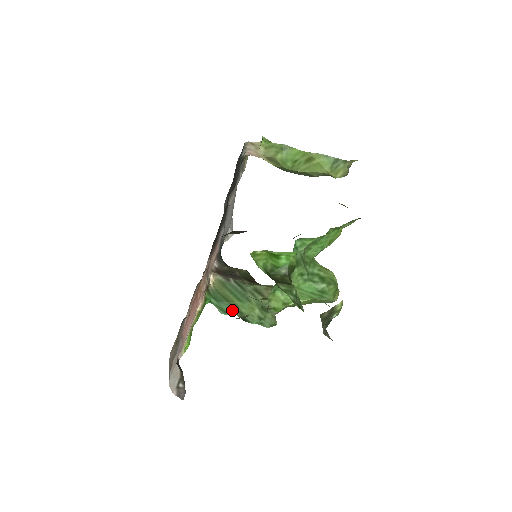
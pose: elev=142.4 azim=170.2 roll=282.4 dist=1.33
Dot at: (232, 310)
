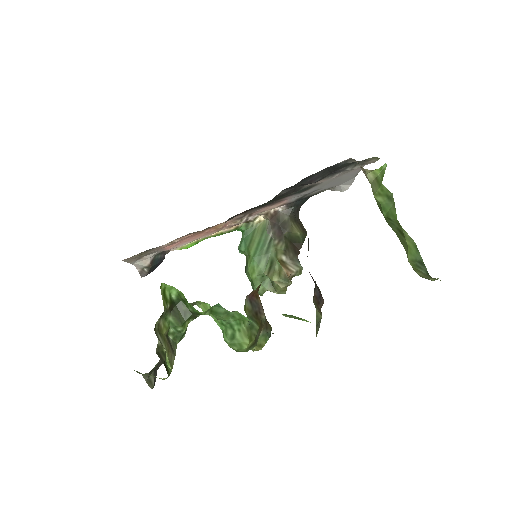
Dot at: (246, 254)
